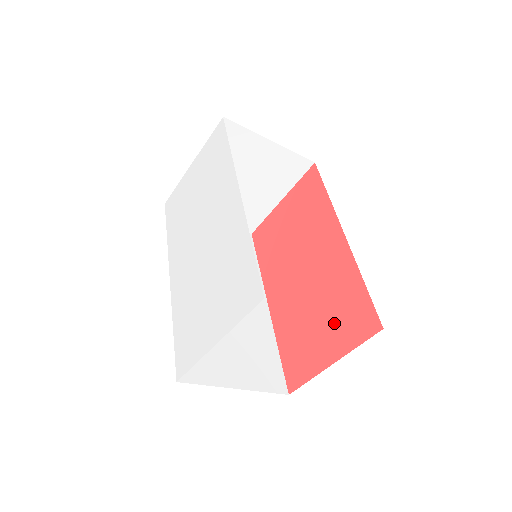
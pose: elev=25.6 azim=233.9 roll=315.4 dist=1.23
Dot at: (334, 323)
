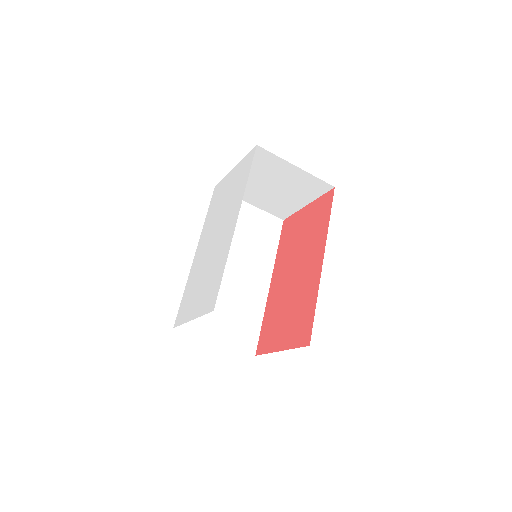
Dot at: (292, 324)
